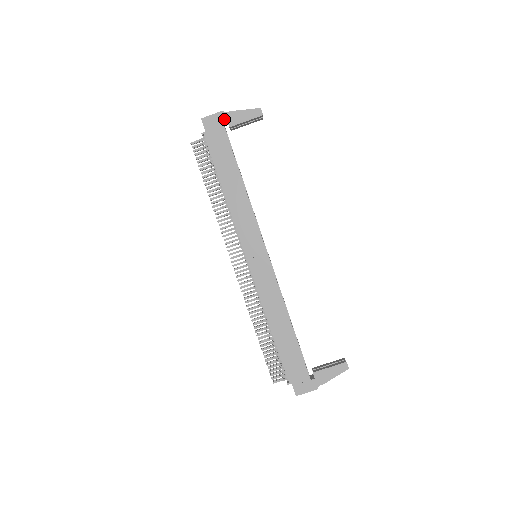
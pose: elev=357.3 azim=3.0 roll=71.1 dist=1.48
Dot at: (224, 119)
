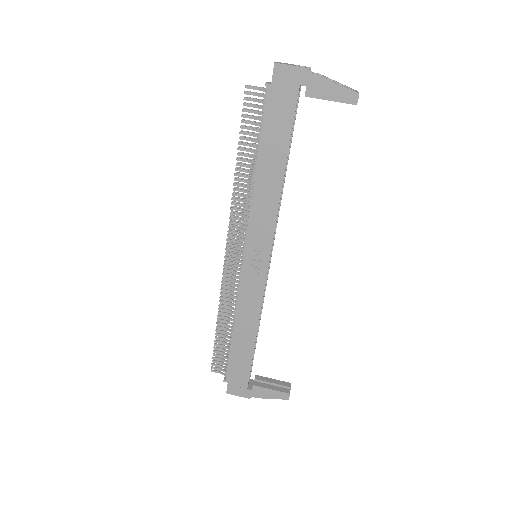
Dot at: (304, 81)
